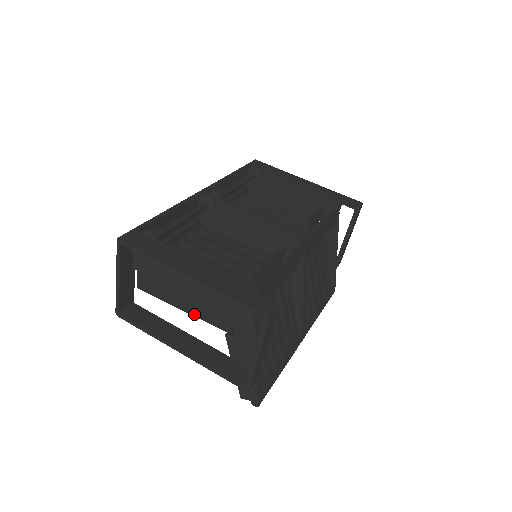
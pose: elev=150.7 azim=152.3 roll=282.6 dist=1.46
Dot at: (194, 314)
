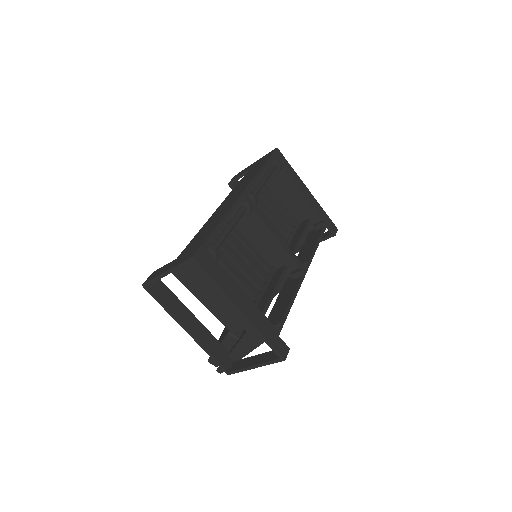
Dot at: (212, 311)
